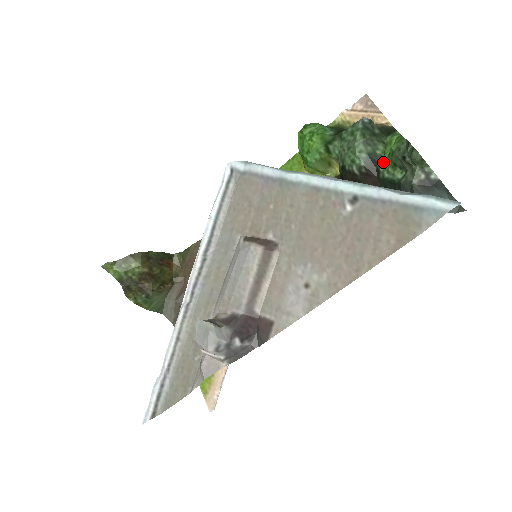
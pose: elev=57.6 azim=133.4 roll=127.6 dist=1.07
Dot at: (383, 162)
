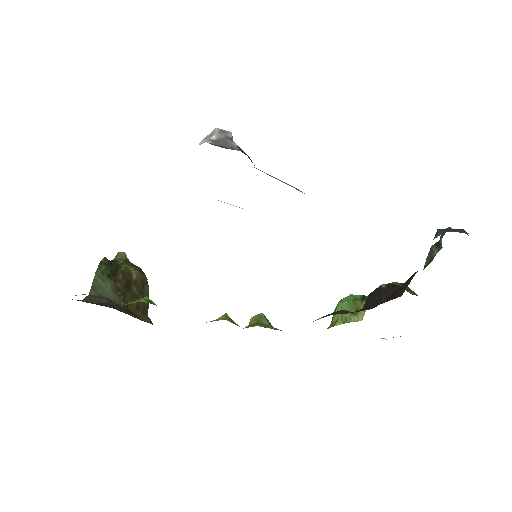
Dot at: occluded
